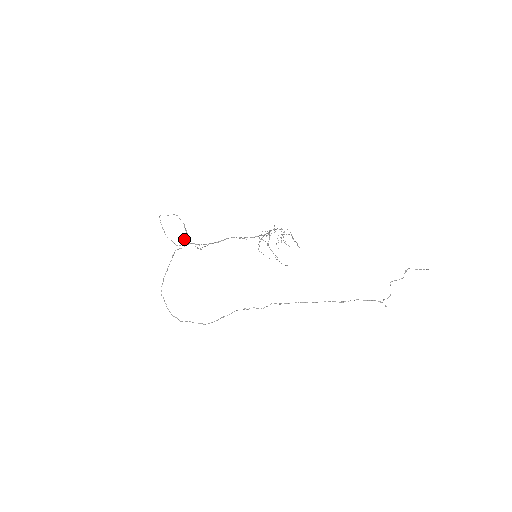
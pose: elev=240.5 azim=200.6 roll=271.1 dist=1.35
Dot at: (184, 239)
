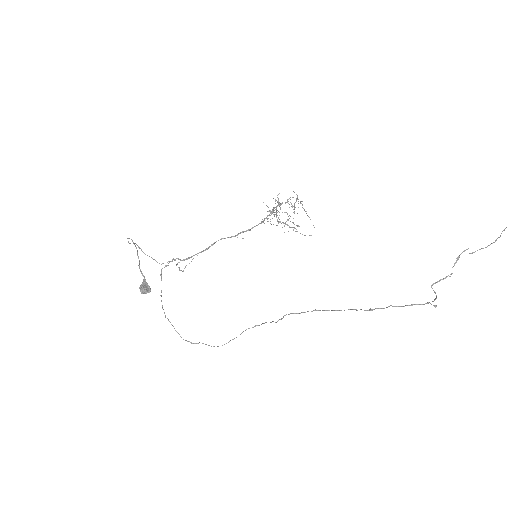
Dot at: (141, 291)
